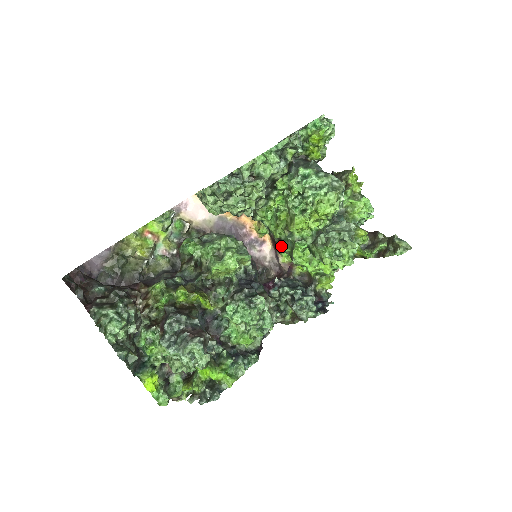
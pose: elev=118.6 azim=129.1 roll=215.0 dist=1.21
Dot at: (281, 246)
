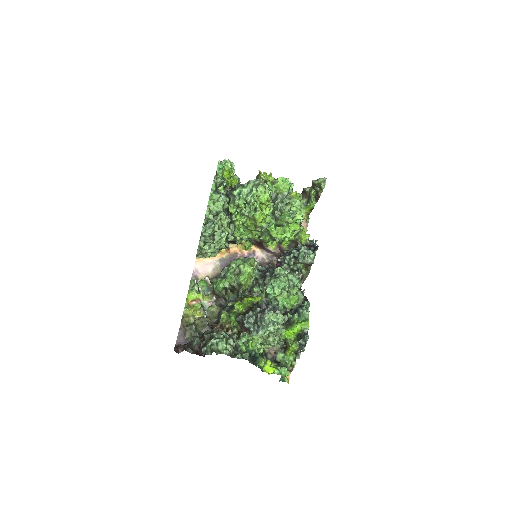
Dot at: (263, 240)
